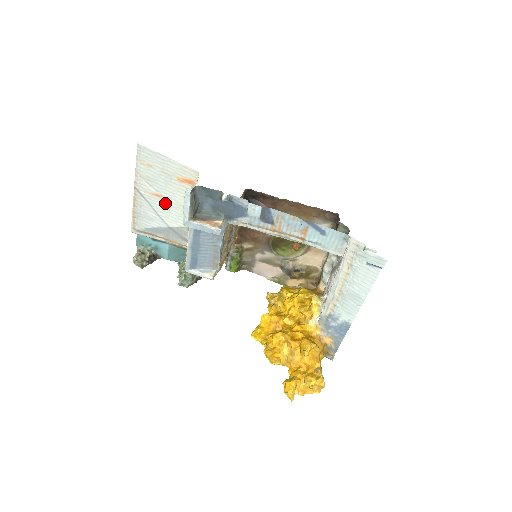
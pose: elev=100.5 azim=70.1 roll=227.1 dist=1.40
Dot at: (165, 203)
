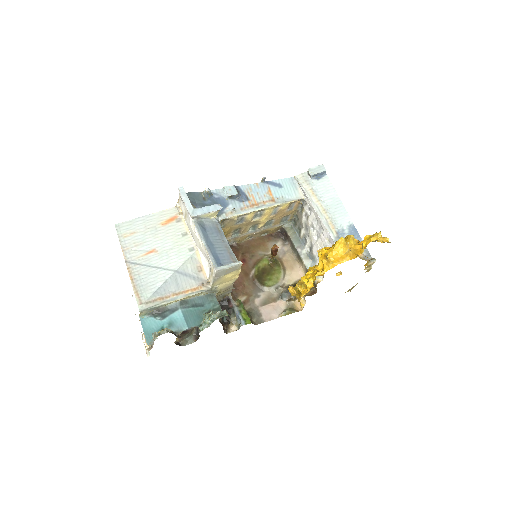
Dot at: (161, 253)
